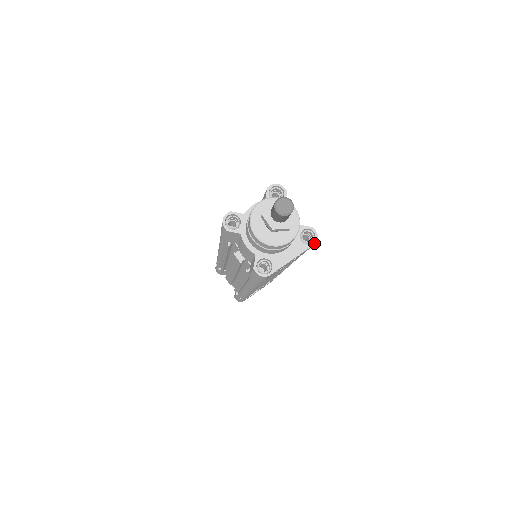
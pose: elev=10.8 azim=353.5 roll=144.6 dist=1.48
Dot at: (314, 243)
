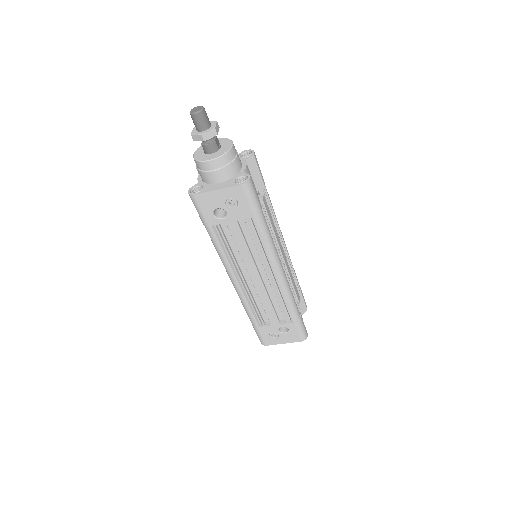
Dot at: (242, 184)
